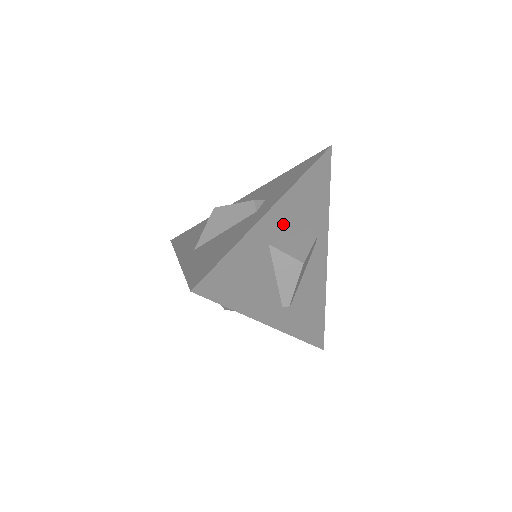
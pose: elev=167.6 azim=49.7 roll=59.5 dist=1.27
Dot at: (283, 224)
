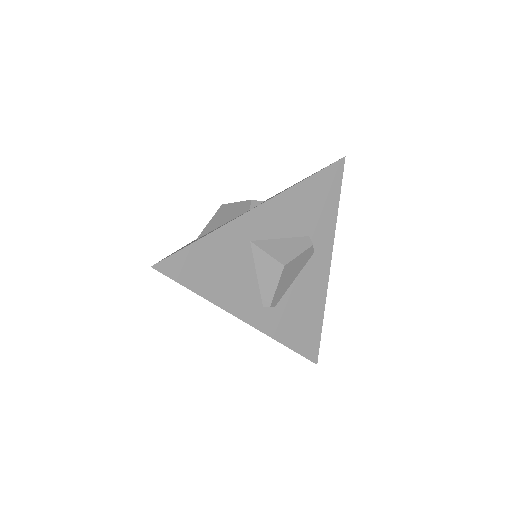
Dot at: (271, 225)
